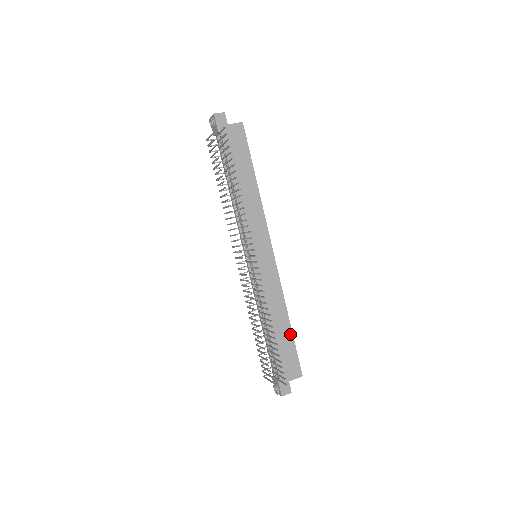
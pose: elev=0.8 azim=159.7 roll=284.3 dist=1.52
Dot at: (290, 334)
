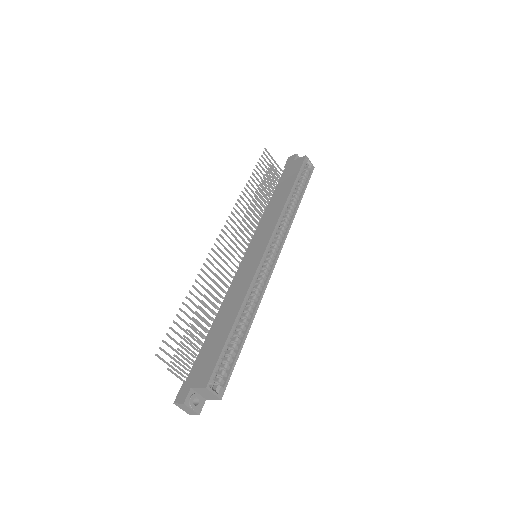
Dot at: (228, 331)
